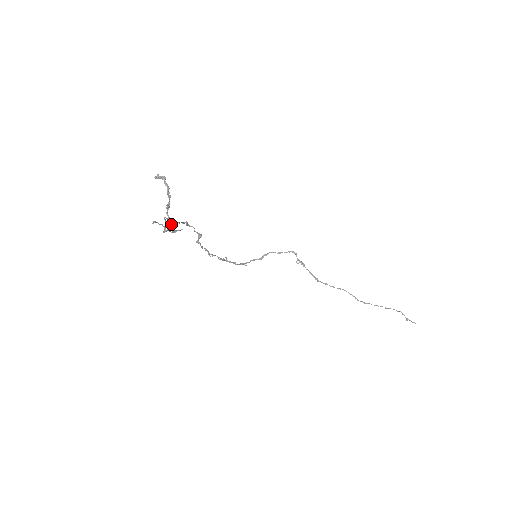
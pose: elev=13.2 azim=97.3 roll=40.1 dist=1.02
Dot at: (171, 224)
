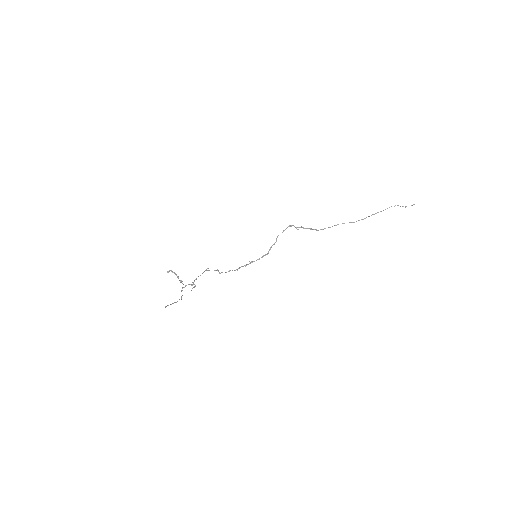
Dot at: occluded
